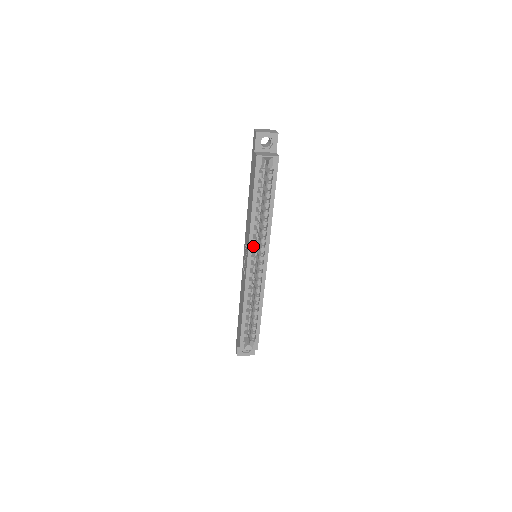
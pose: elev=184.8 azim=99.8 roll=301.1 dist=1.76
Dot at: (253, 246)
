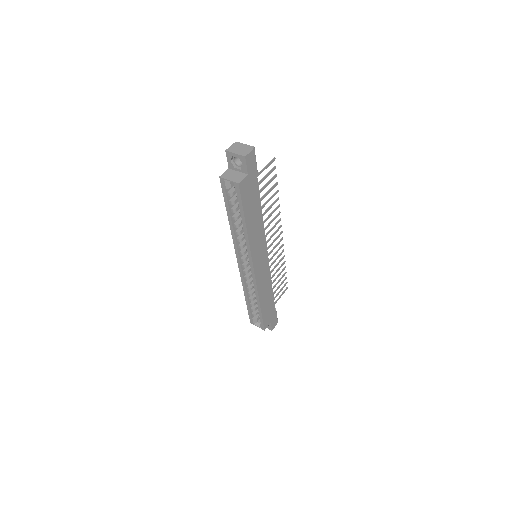
Dot at: (243, 250)
